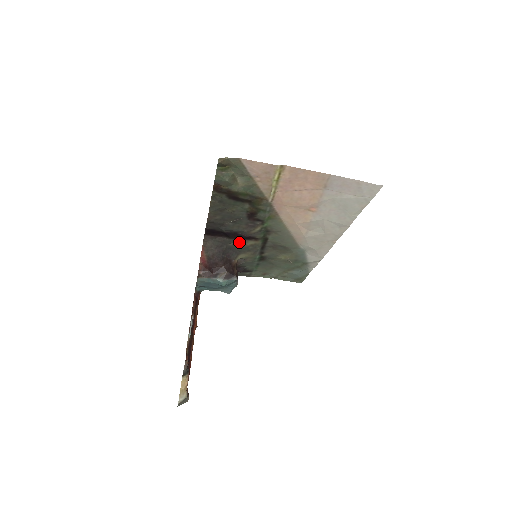
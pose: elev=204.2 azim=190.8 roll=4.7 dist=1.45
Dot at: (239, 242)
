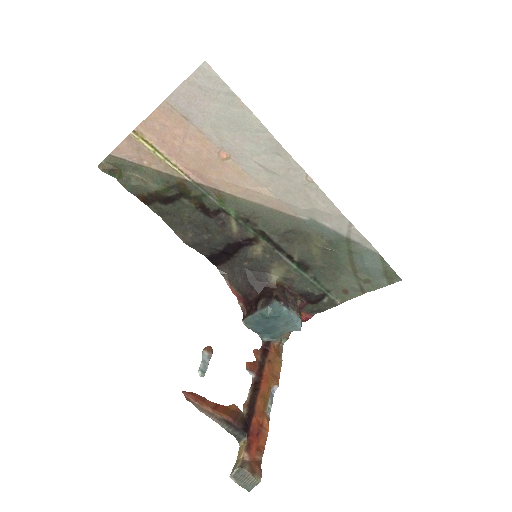
Dot at: (247, 255)
